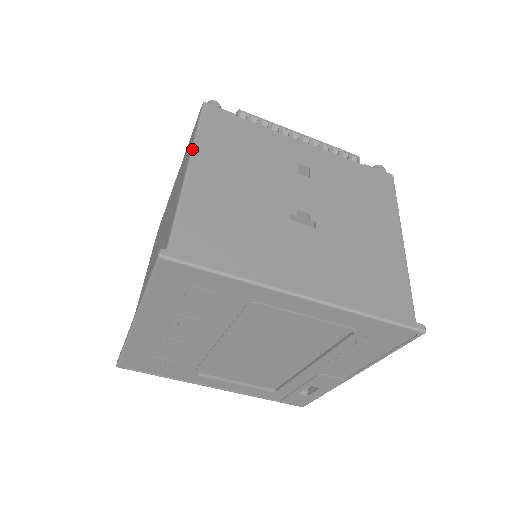
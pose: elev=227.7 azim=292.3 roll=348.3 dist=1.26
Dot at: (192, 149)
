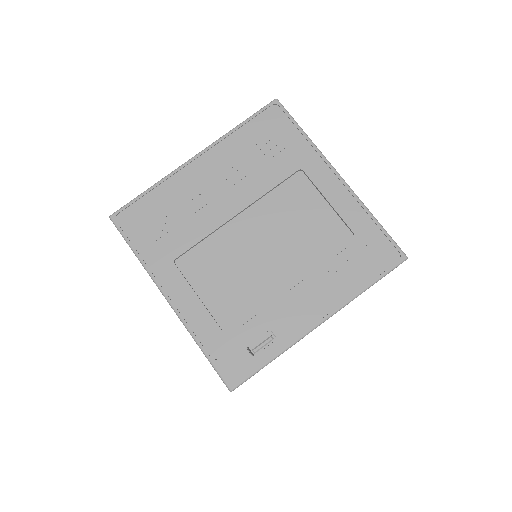
Dot at: occluded
